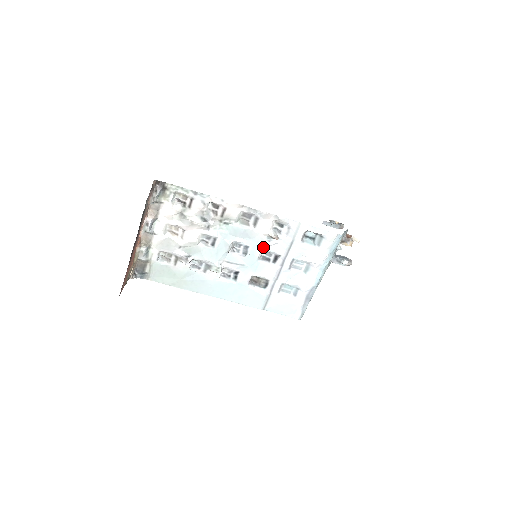
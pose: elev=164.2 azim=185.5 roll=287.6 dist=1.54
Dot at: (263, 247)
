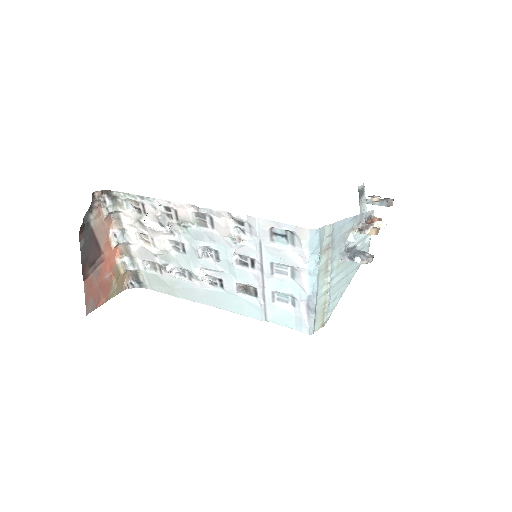
Dot at: (232, 250)
